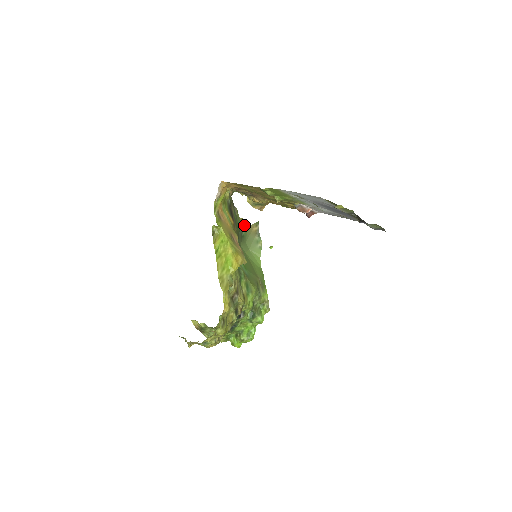
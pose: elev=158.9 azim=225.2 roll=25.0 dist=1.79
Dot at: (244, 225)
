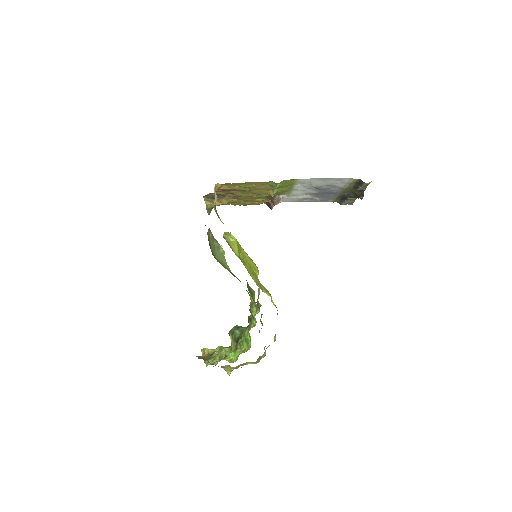
Dot at: occluded
